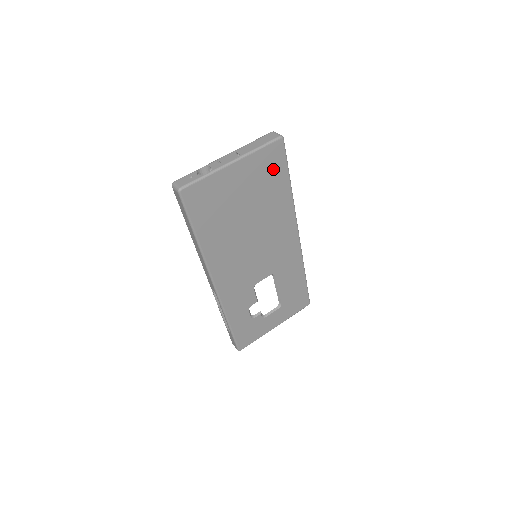
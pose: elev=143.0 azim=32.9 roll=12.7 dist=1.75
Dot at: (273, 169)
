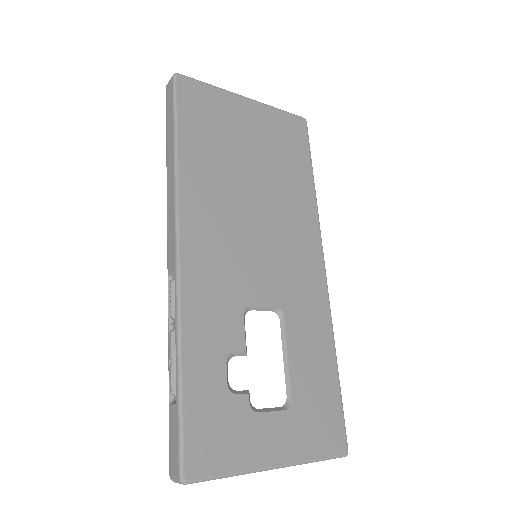
Dot at: (293, 143)
